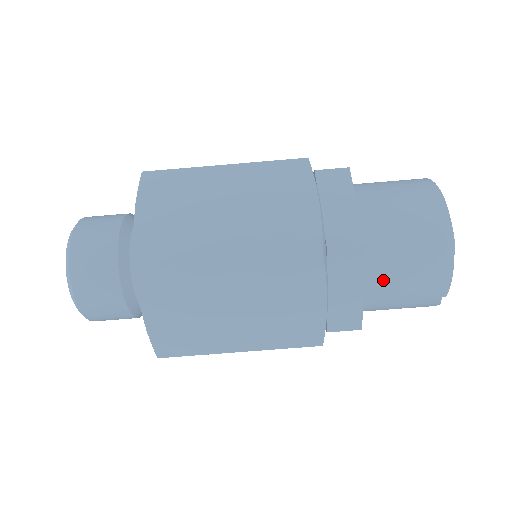
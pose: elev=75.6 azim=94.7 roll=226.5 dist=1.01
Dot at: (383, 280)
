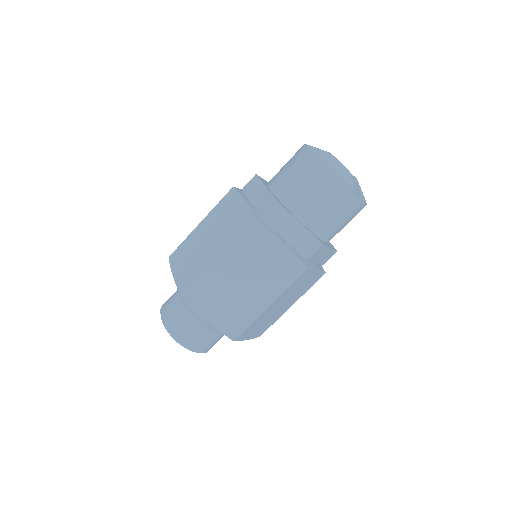
Dot at: (309, 210)
